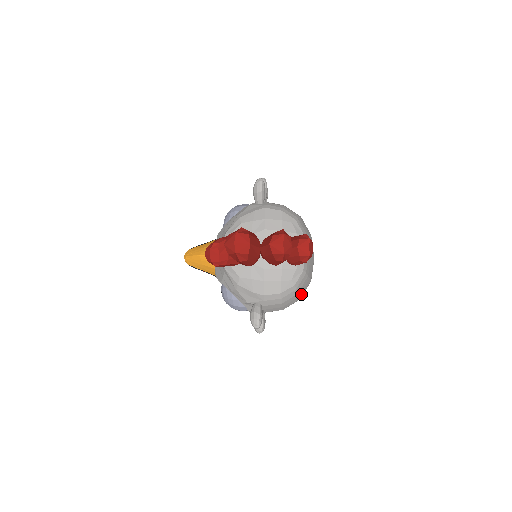
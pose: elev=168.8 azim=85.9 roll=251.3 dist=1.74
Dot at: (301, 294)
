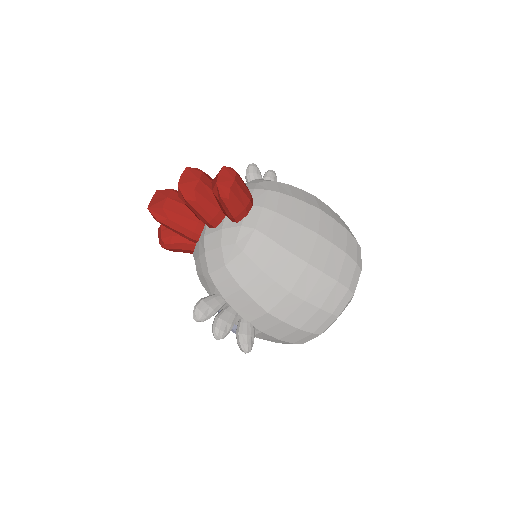
Dot at: (285, 281)
